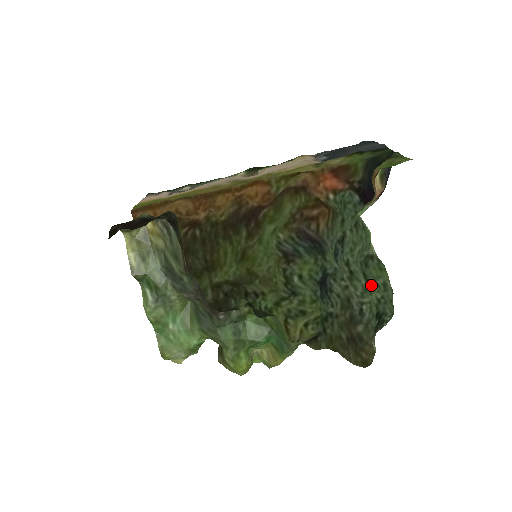
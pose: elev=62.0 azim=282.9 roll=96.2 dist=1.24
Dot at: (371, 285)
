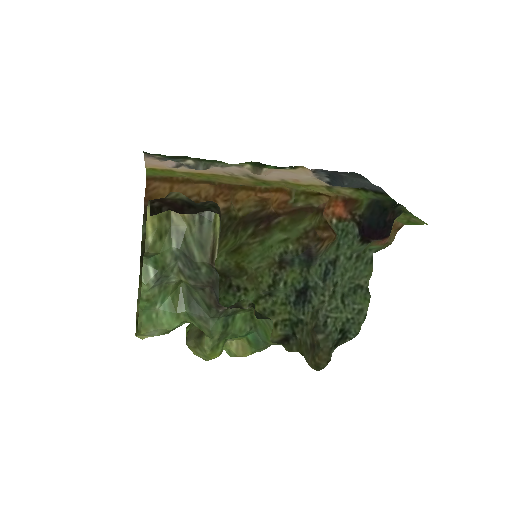
Dot at: (344, 305)
